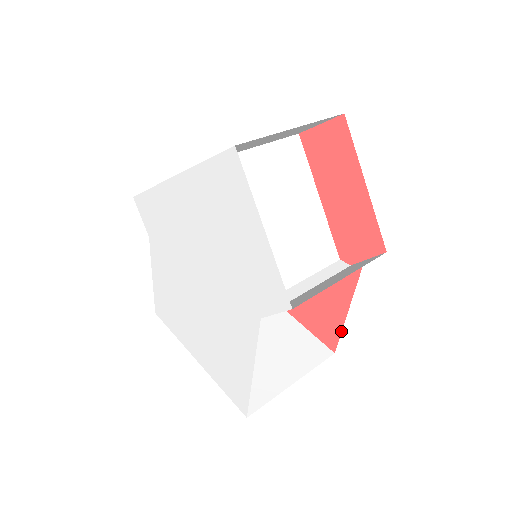
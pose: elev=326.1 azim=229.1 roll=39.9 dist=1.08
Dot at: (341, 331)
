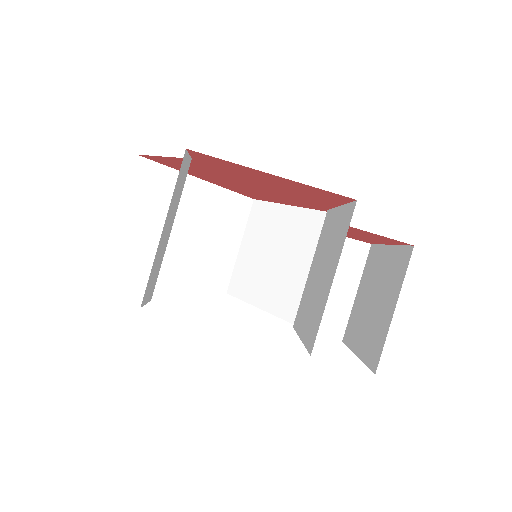
Dot at: (272, 202)
